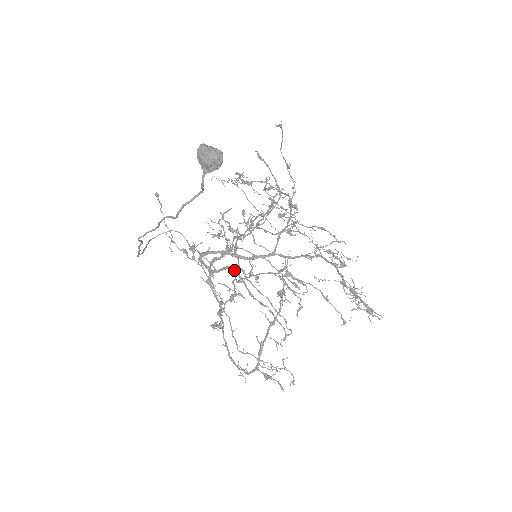
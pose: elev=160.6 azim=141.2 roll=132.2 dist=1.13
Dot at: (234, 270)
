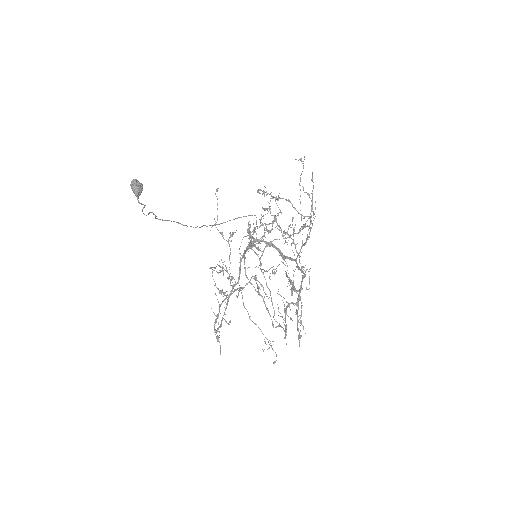
Dot at: (244, 260)
